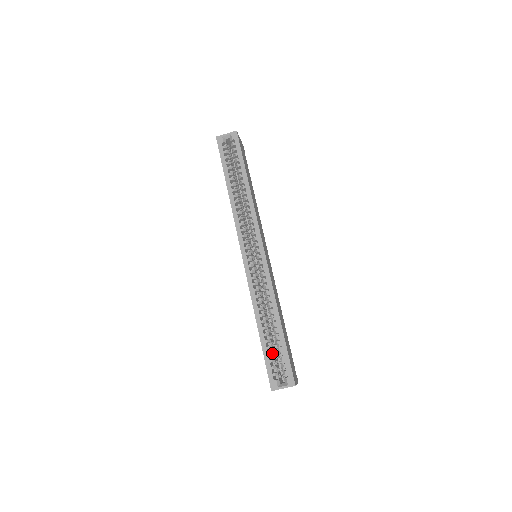
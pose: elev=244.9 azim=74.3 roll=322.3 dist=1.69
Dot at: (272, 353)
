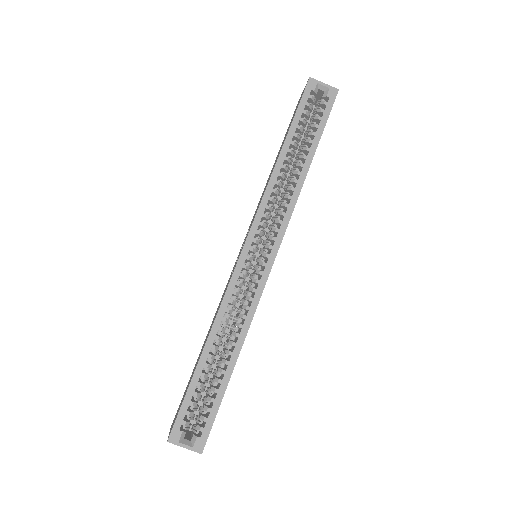
Dot at: (200, 394)
